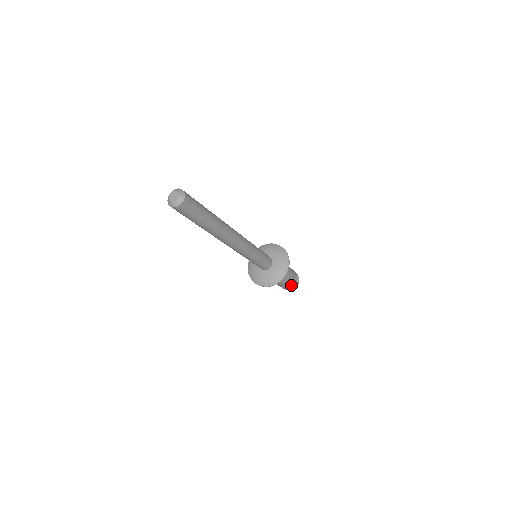
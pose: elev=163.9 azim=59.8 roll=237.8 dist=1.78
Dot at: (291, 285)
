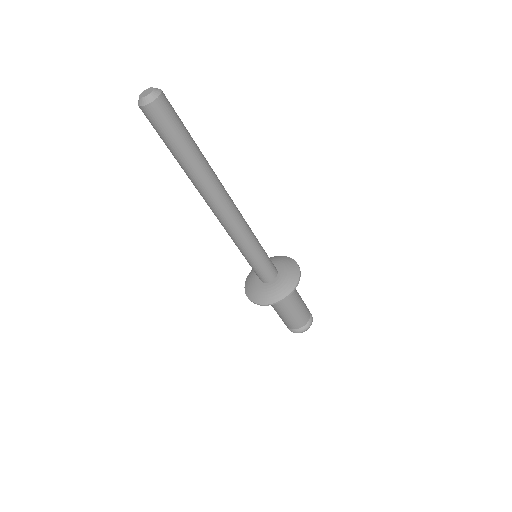
Dot at: (289, 325)
